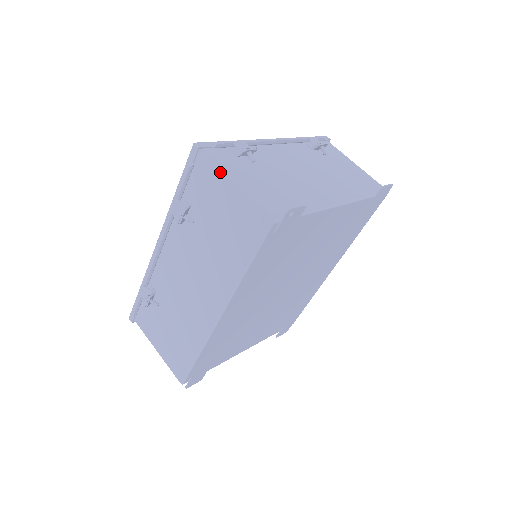
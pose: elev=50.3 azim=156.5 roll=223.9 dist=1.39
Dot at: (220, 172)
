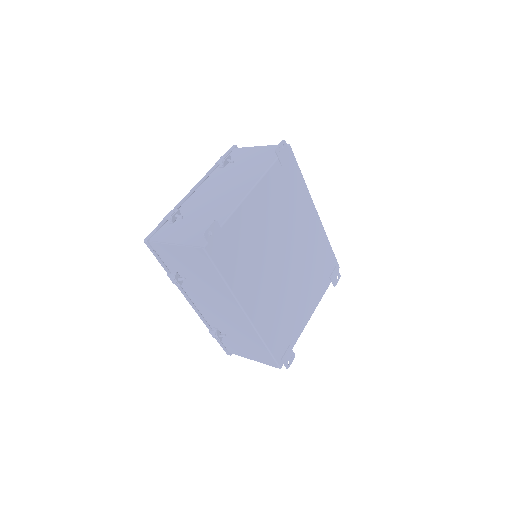
Dot at: (165, 244)
